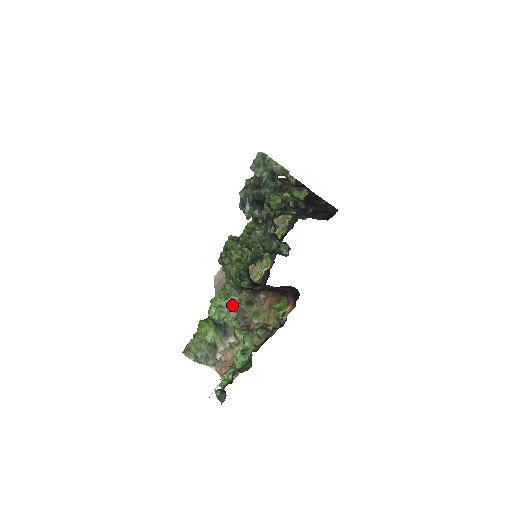
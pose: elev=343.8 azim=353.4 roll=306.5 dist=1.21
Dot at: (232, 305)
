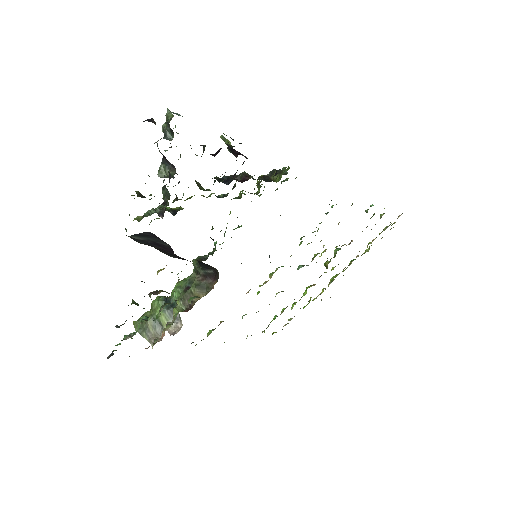
Dot at: (187, 287)
